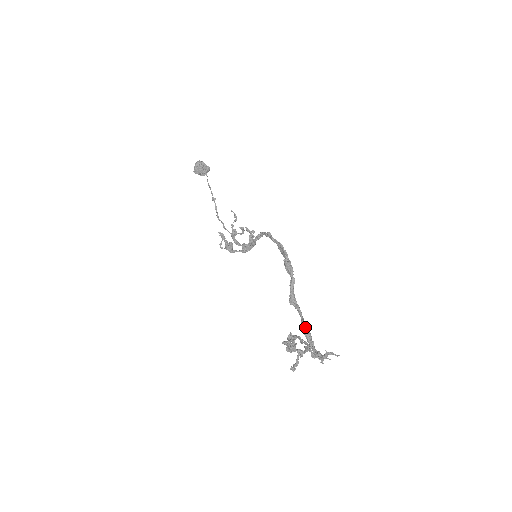
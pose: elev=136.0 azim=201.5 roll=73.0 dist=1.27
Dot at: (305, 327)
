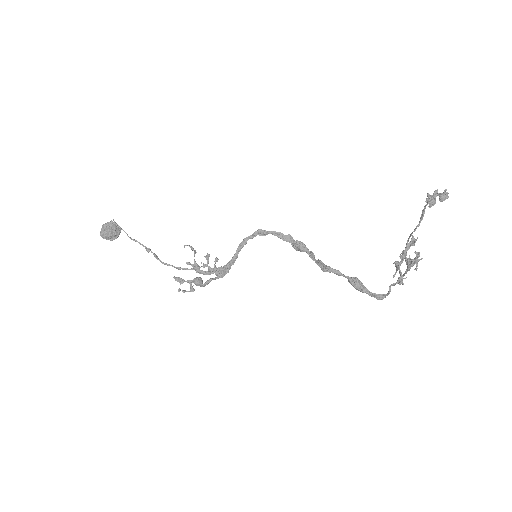
Dot at: (356, 278)
